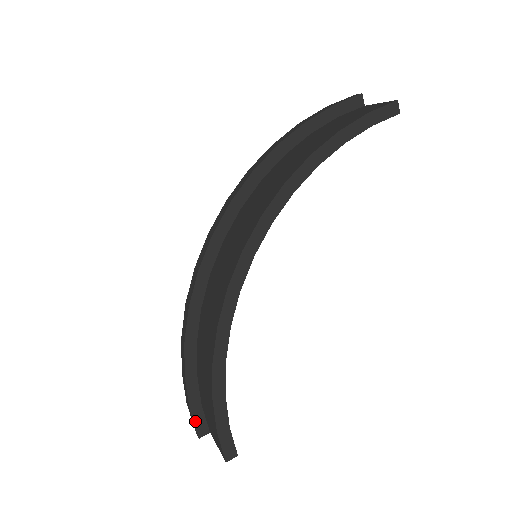
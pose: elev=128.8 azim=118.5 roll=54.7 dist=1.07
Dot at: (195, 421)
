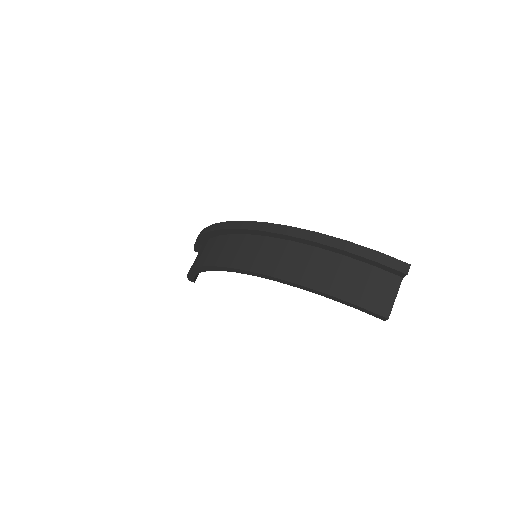
Dot at: (195, 248)
